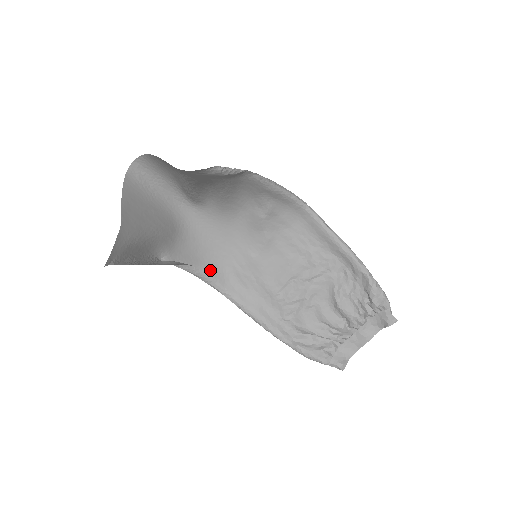
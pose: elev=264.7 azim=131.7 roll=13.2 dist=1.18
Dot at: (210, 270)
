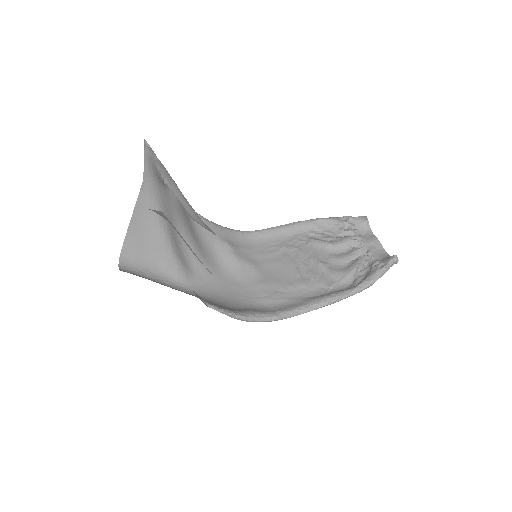
Dot at: (250, 311)
